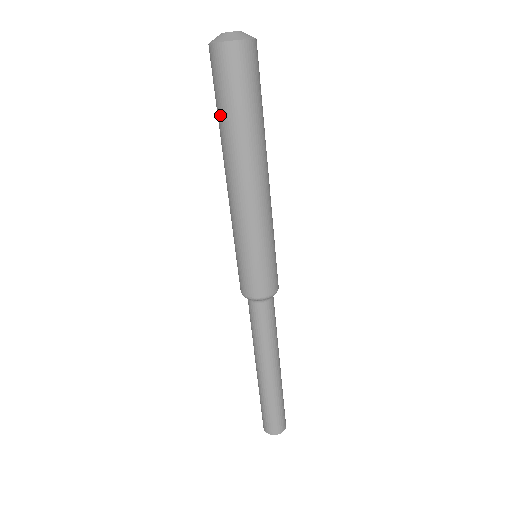
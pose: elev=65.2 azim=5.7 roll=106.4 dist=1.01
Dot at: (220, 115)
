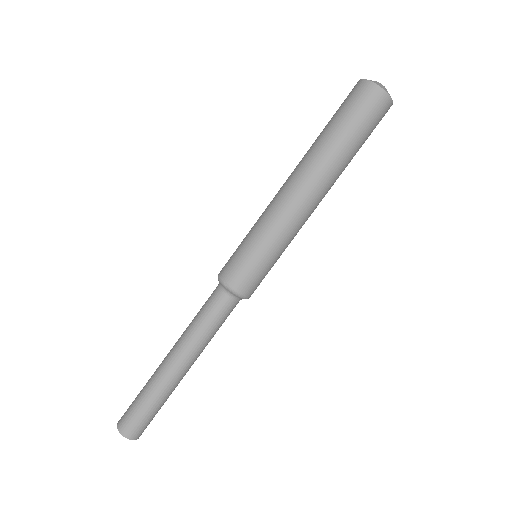
Dot at: (329, 129)
